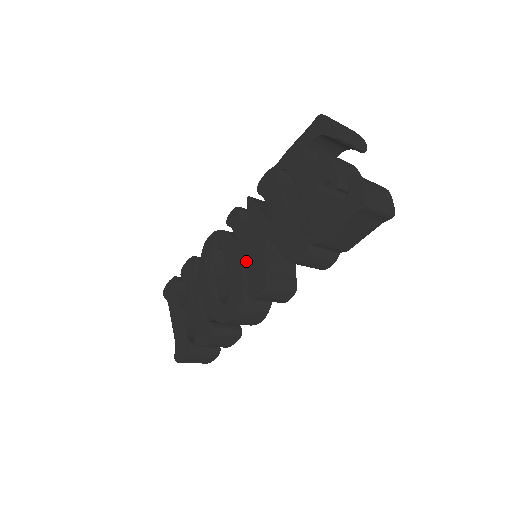
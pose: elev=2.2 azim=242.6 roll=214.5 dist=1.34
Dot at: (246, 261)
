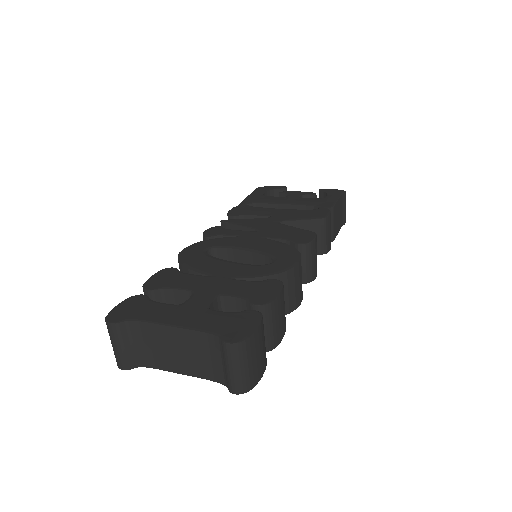
Dot at: (269, 235)
